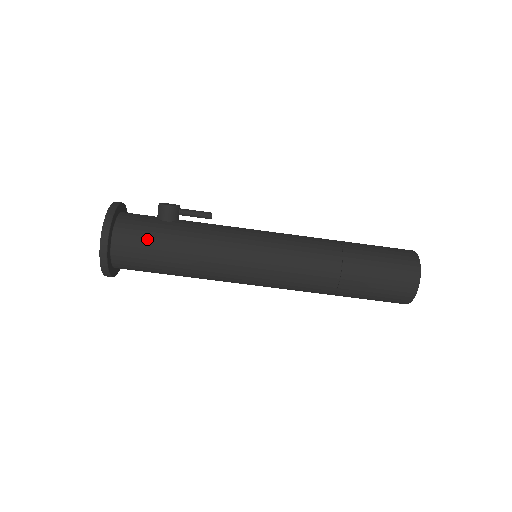
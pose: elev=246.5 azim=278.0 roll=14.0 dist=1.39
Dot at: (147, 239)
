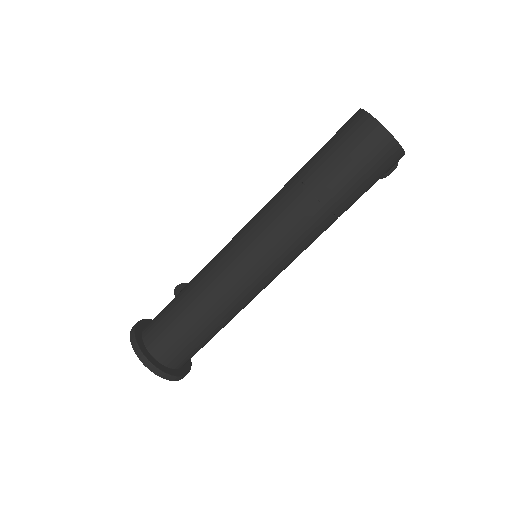
Dot at: (163, 312)
